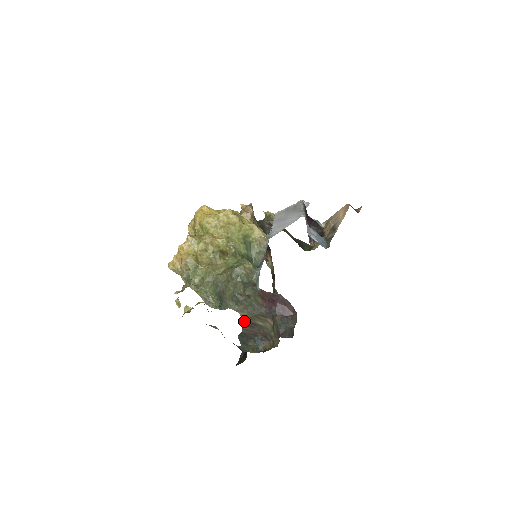
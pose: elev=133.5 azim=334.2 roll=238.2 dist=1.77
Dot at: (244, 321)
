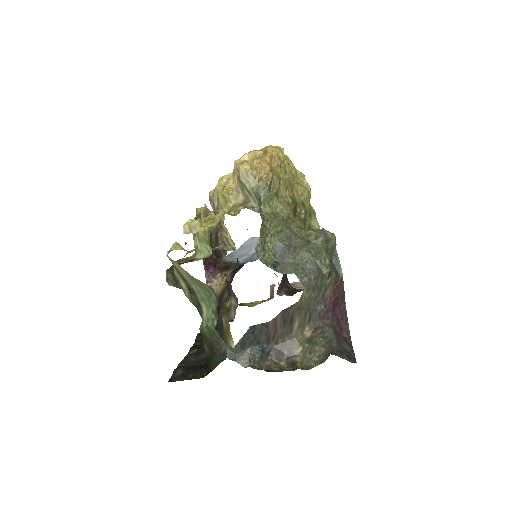
Dot at: (293, 306)
